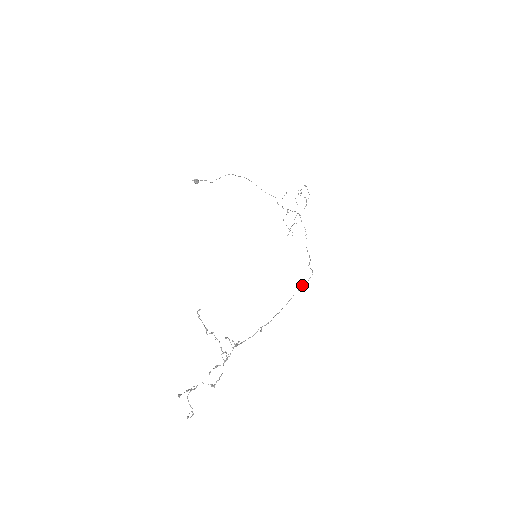
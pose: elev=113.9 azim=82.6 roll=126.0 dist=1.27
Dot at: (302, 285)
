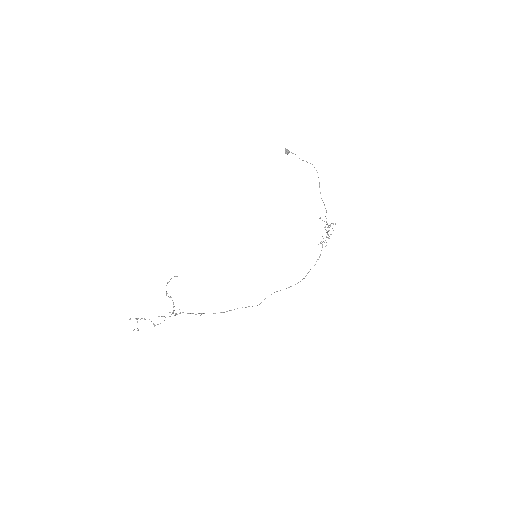
Dot at: occluded
